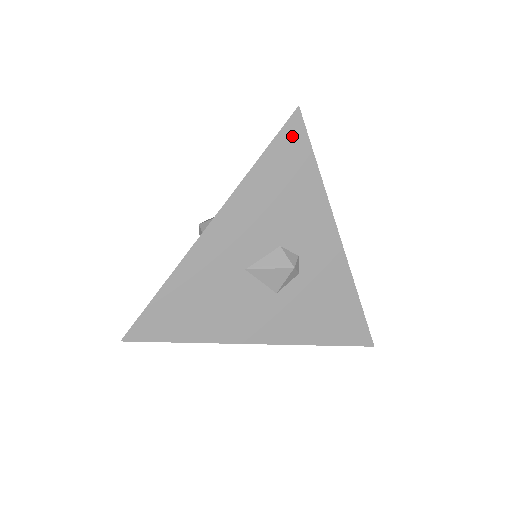
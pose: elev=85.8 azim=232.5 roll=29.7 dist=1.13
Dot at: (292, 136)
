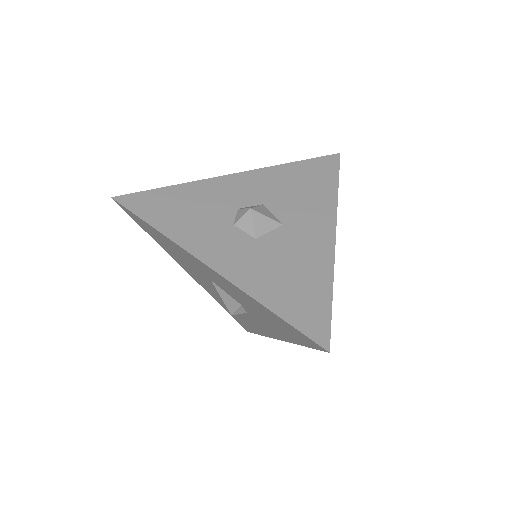
Dot at: (306, 339)
